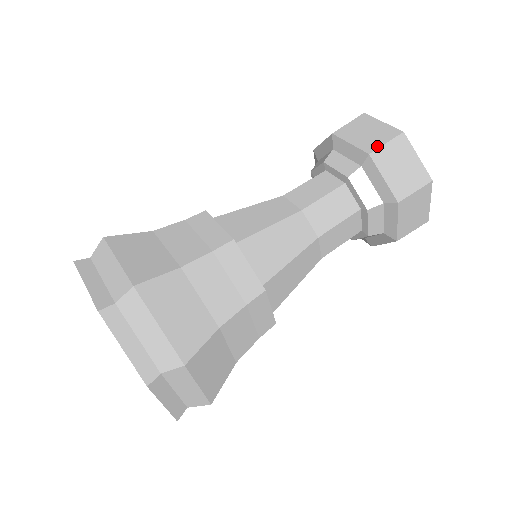
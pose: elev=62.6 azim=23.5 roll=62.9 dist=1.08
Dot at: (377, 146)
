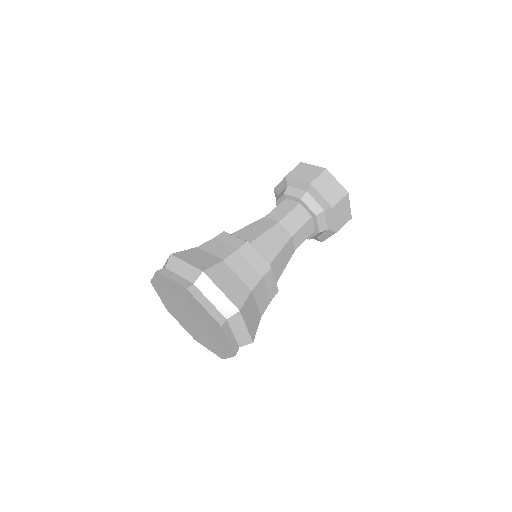
Dot at: (289, 173)
